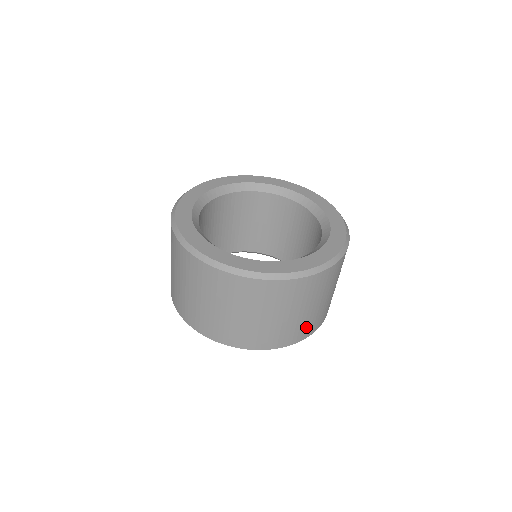
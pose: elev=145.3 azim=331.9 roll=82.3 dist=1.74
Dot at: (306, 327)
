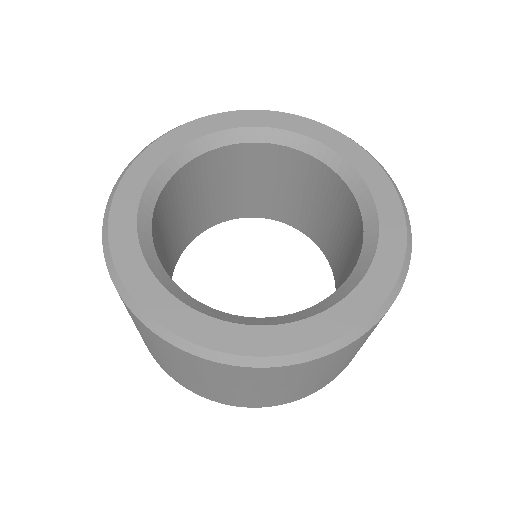
Dot at: (299, 393)
